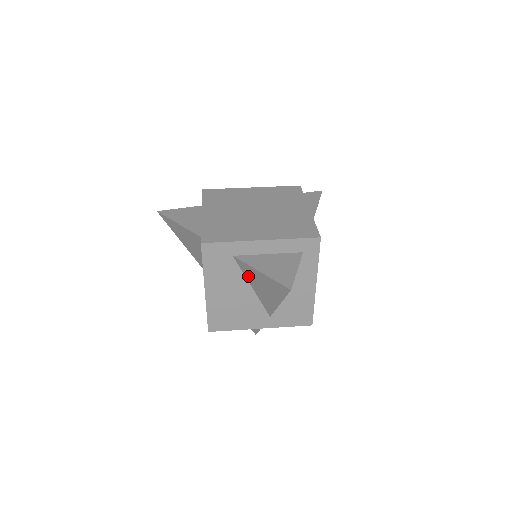
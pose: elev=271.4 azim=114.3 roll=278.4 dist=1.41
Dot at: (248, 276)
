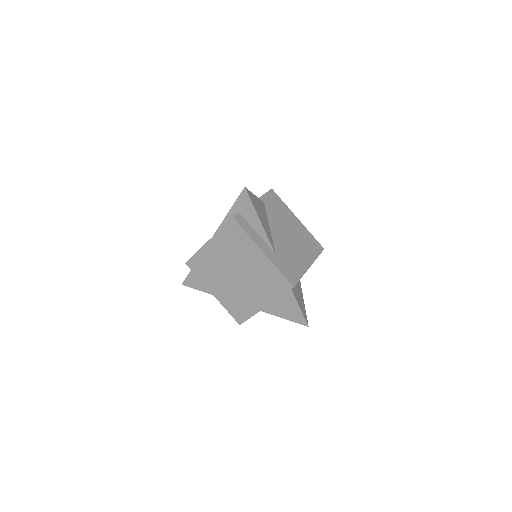
Dot at: occluded
